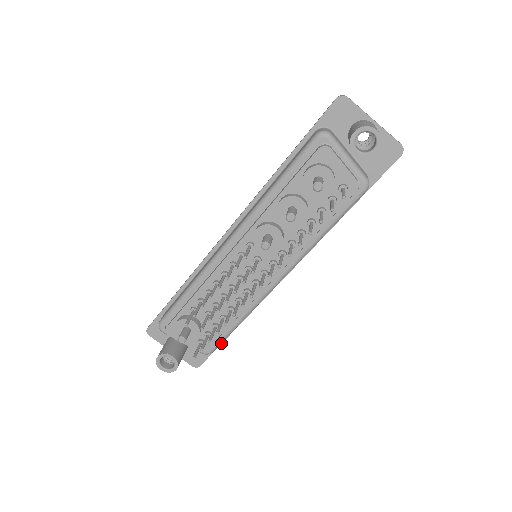
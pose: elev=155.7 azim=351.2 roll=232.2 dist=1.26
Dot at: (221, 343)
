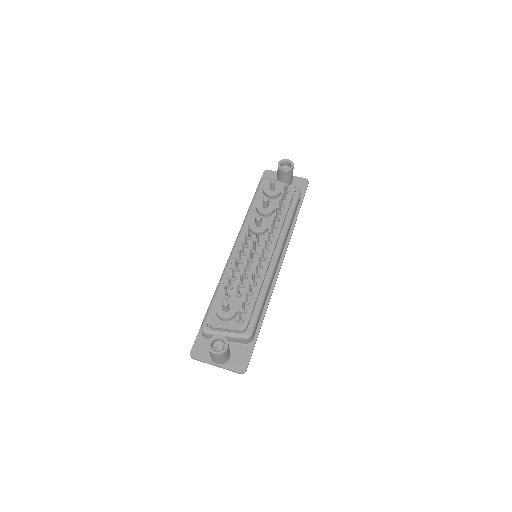
Dot at: (257, 337)
